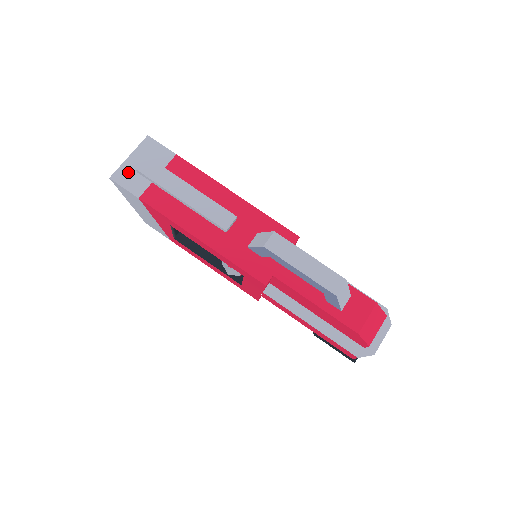
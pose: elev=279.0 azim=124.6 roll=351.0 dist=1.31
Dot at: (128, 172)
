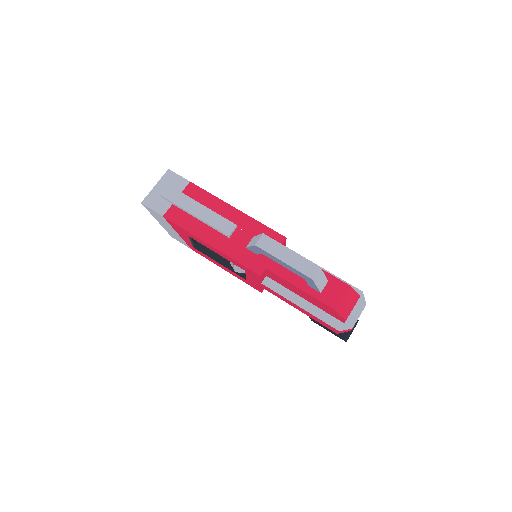
Dot at: (155, 197)
